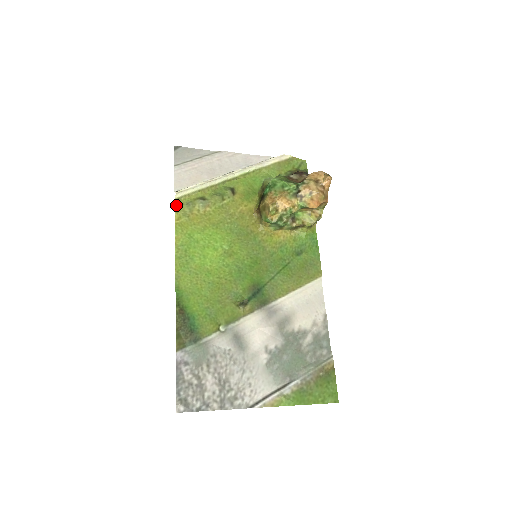
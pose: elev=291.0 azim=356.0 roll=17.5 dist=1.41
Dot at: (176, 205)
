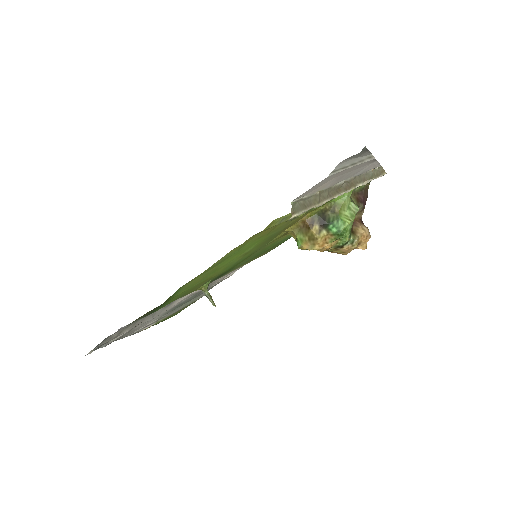
Dot at: (274, 221)
